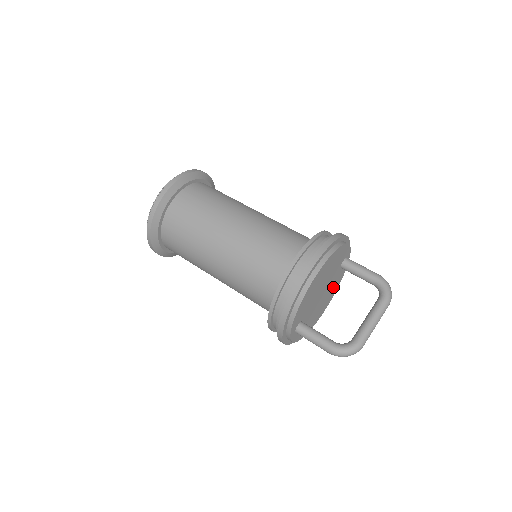
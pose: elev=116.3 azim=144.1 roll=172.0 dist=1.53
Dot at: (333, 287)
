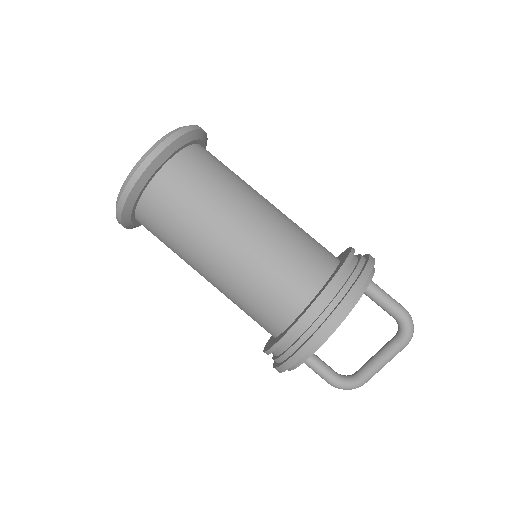
Dot at: occluded
